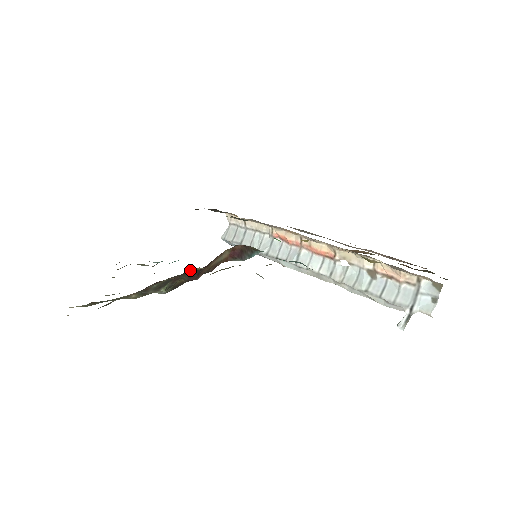
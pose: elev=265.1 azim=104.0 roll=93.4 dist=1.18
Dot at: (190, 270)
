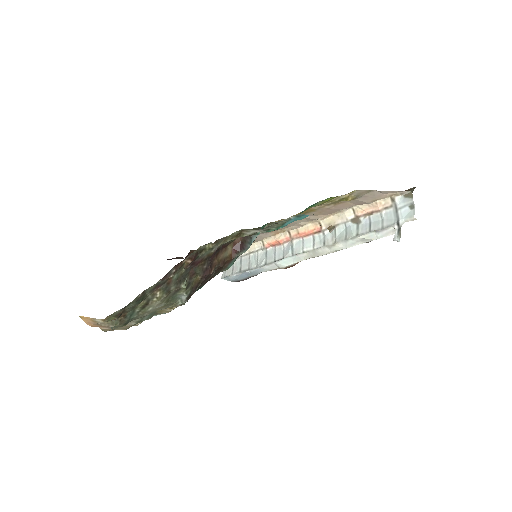
Dot at: (202, 251)
